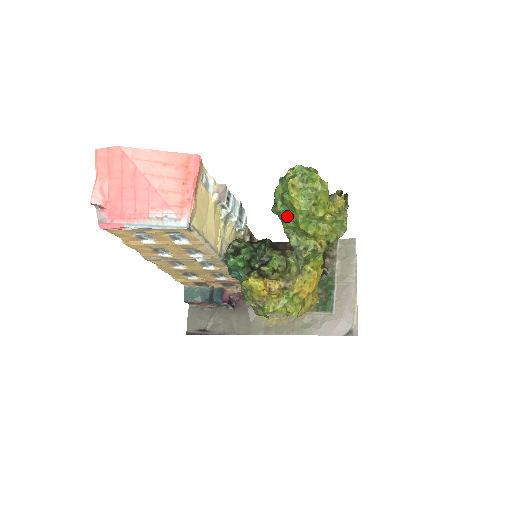
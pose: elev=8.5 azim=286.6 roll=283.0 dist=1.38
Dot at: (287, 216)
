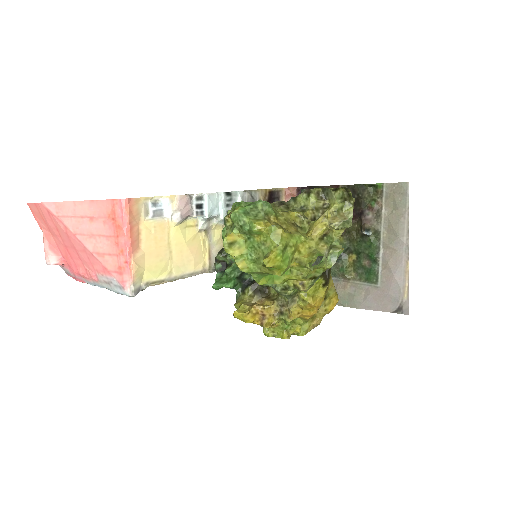
Dot at: occluded
